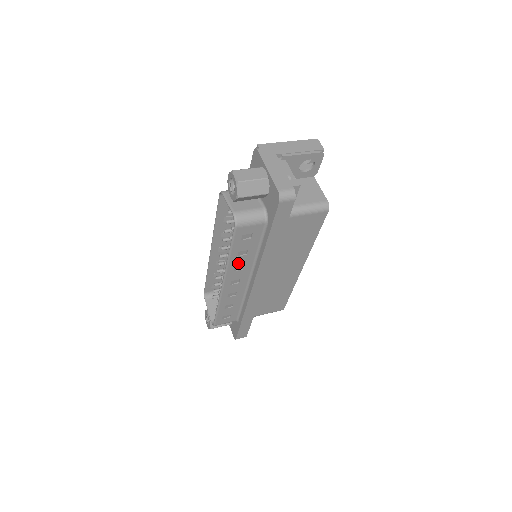
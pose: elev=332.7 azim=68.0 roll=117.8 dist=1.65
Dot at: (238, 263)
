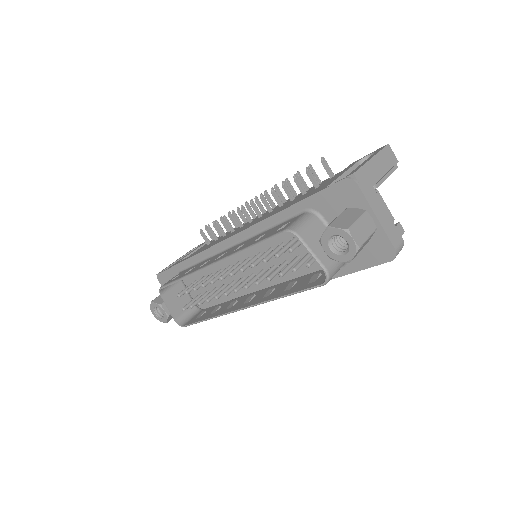
Dot at: occluded
